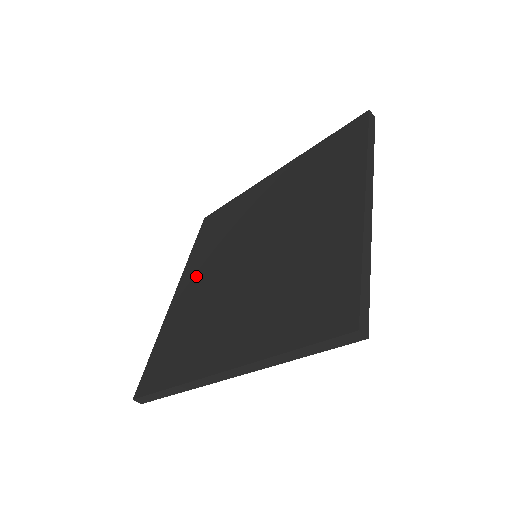
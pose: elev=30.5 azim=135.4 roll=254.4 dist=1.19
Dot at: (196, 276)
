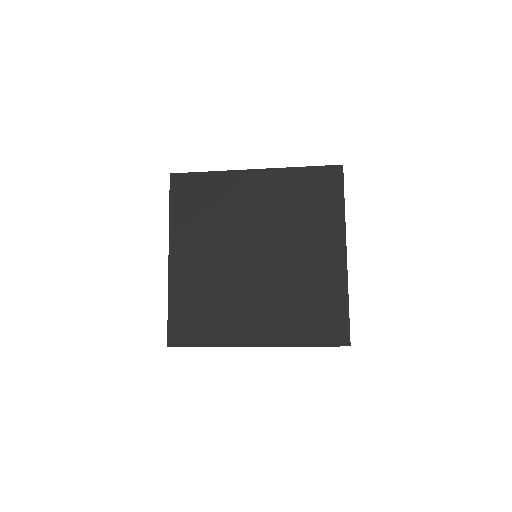
Dot at: (193, 250)
